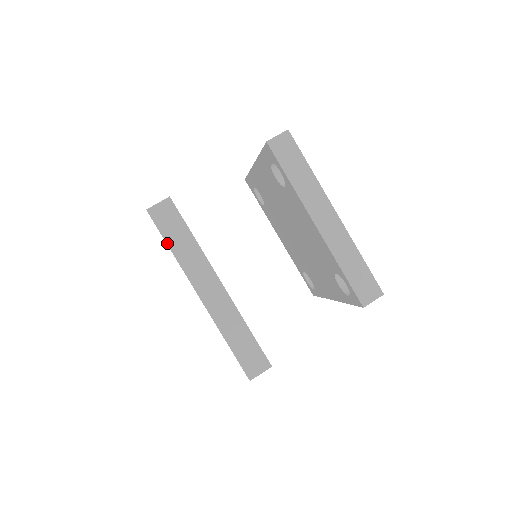
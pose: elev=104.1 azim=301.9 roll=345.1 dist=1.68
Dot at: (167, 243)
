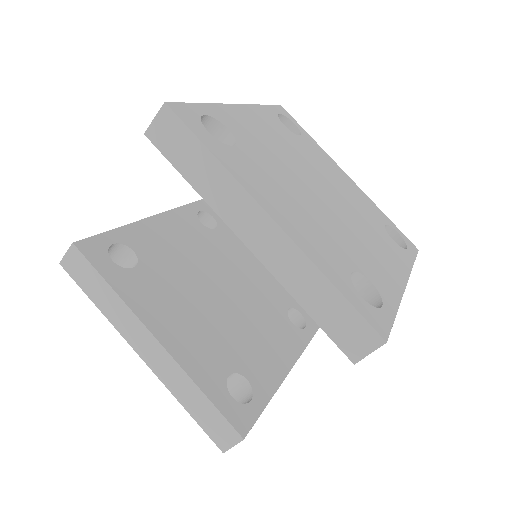
Dot at: occluded
